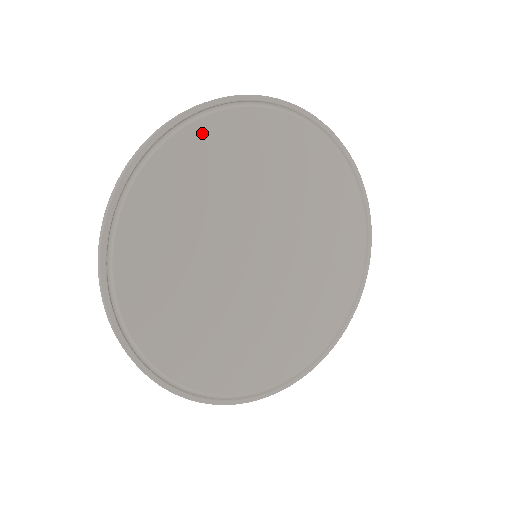
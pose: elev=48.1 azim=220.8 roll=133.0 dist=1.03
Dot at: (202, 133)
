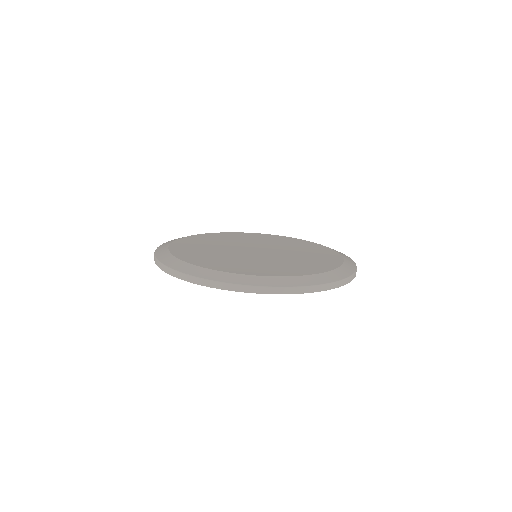
Dot at: occluded
